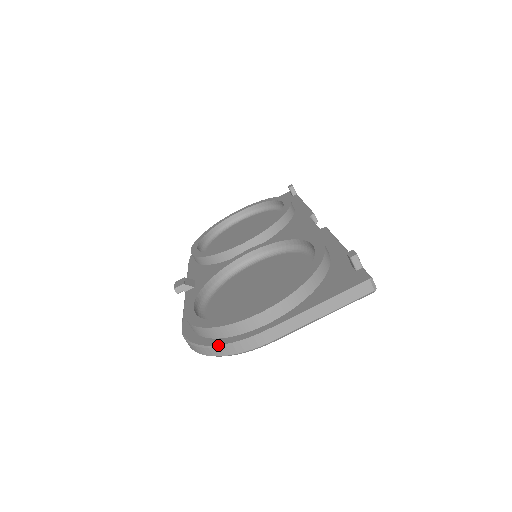
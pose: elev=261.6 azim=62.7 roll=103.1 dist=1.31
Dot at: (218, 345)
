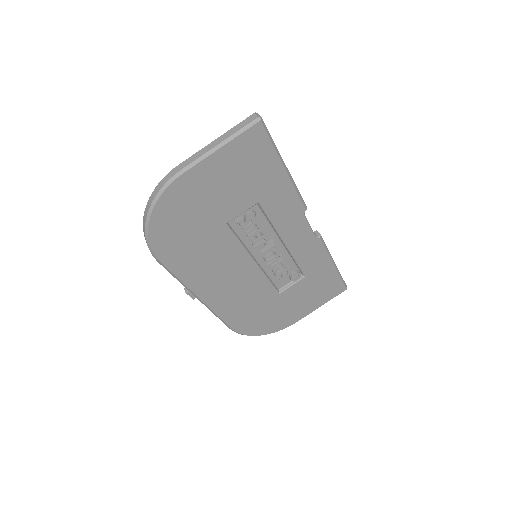
Dot at: (150, 198)
